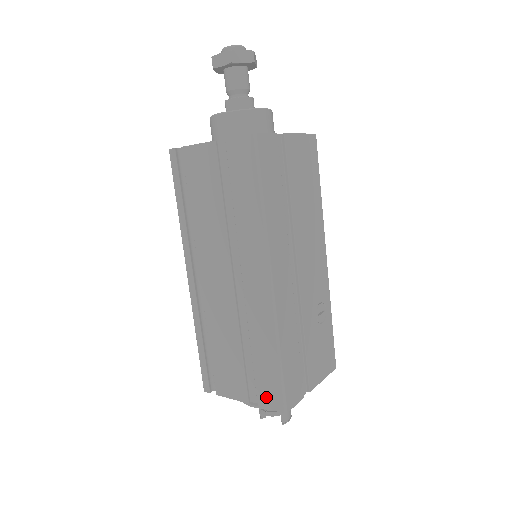
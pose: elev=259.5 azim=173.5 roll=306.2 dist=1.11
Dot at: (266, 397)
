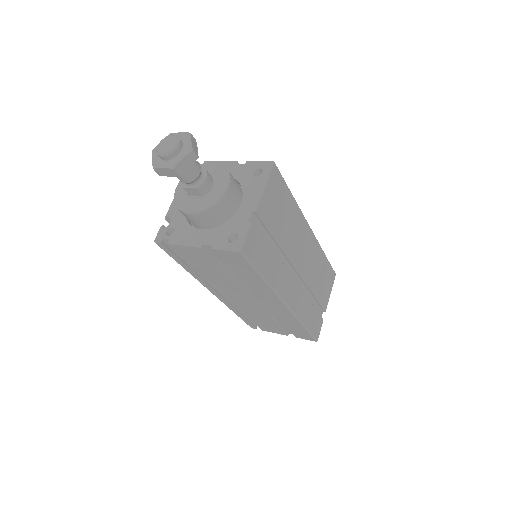
Dot at: (300, 336)
